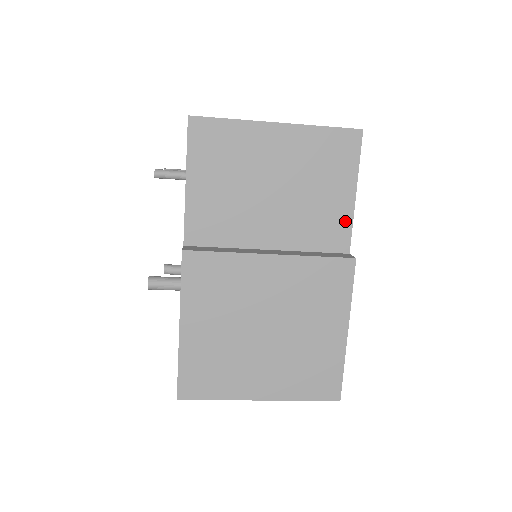
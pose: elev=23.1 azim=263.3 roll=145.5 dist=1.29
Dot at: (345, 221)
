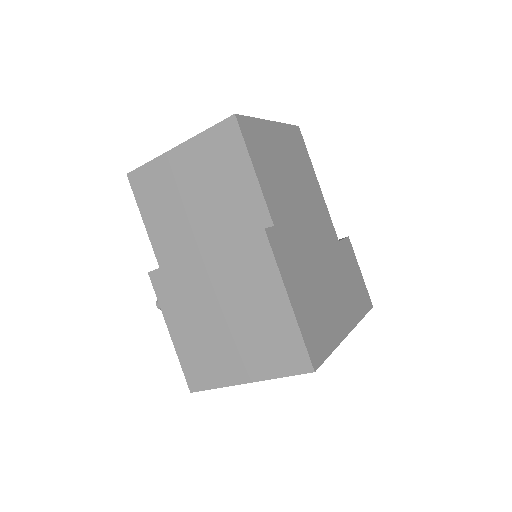
Dot at: (257, 198)
